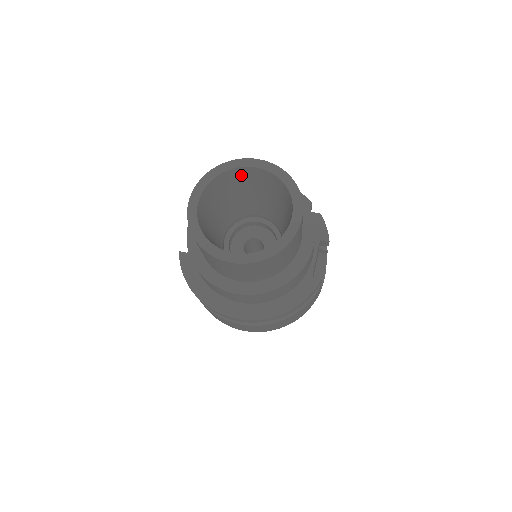
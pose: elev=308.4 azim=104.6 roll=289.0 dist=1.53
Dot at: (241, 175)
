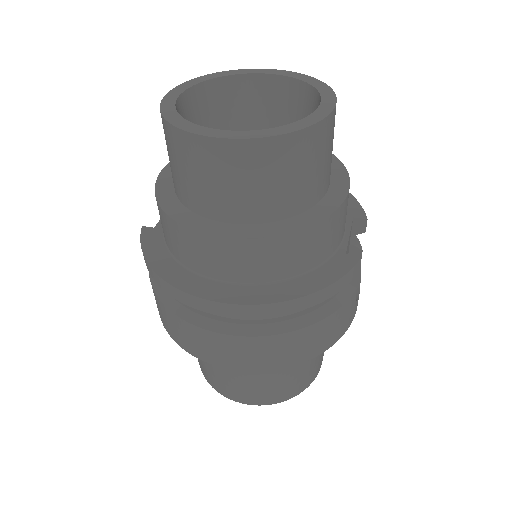
Dot at: (244, 92)
